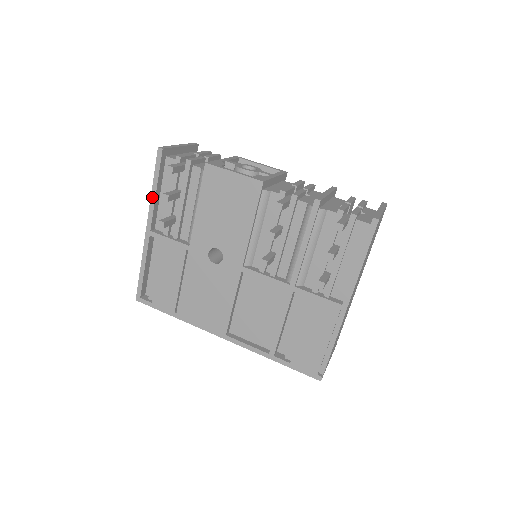
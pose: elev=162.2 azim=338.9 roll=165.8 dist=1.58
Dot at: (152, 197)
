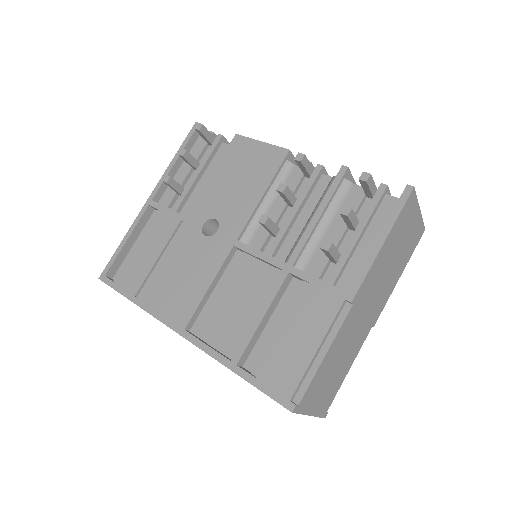
Dot at: (169, 167)
